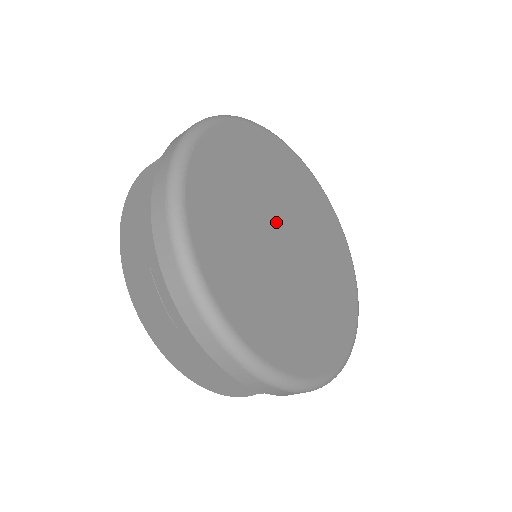
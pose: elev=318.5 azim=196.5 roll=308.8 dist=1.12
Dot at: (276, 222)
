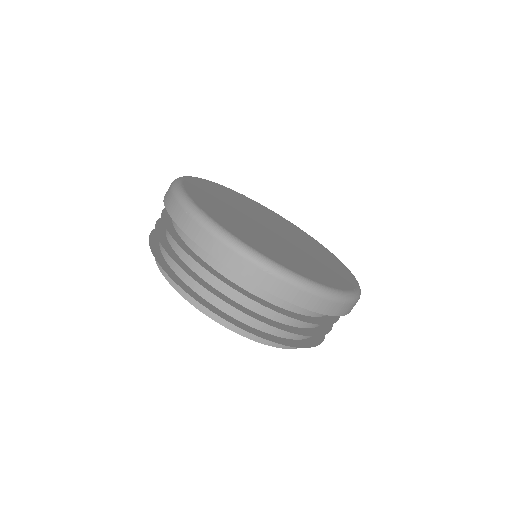
Dot at: (263, 222)
